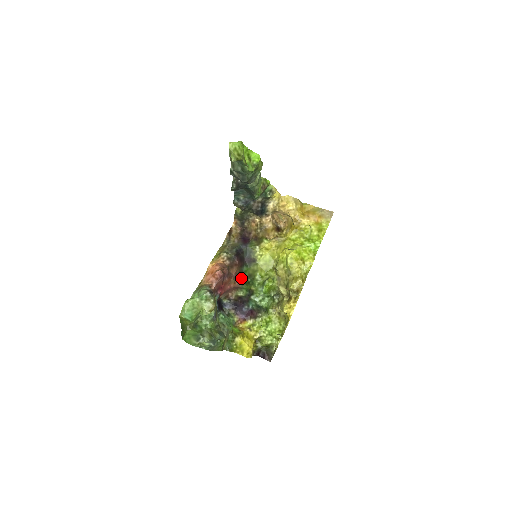
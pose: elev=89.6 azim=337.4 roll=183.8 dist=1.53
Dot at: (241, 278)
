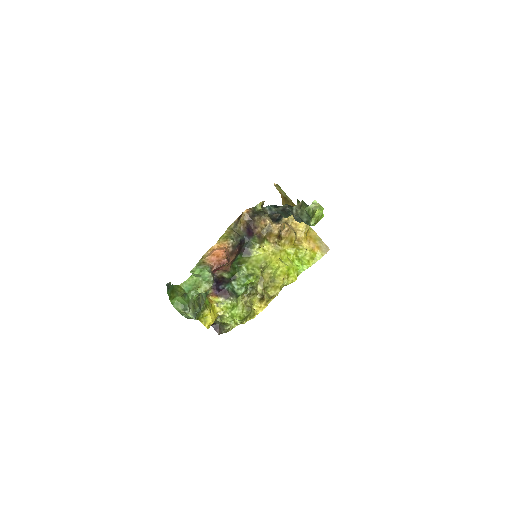
Dot at: (232, 263)
